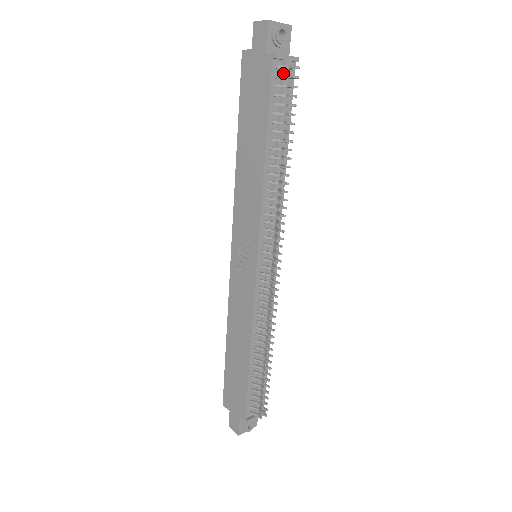
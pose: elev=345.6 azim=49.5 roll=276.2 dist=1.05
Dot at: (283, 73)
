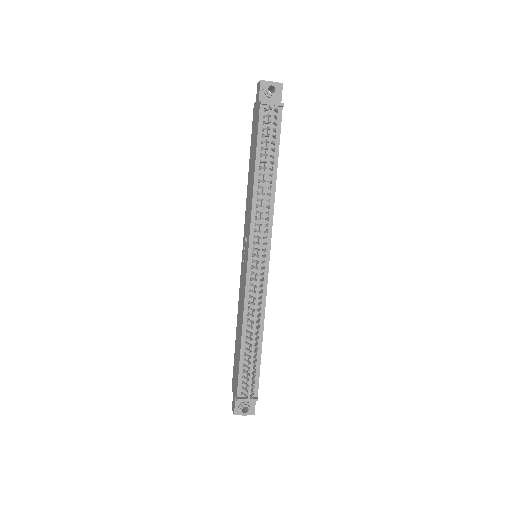
Dot at: (269, 114)
